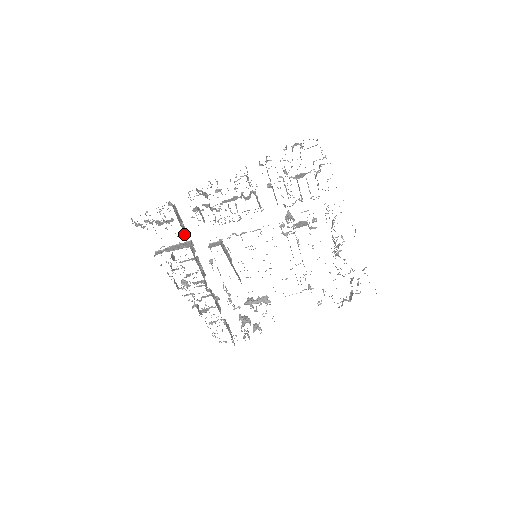
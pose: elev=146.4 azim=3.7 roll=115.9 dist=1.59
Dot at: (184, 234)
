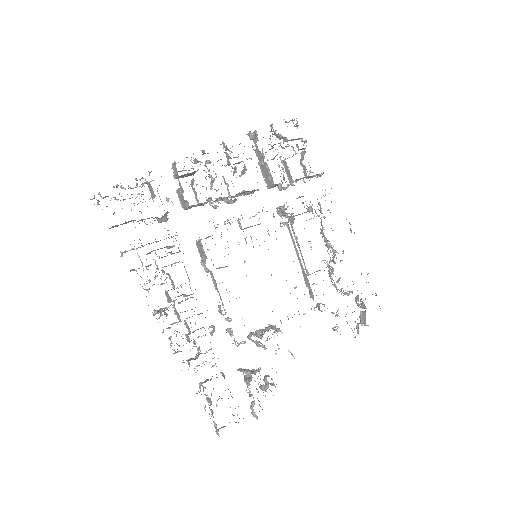
Dot at: (167, 219)
